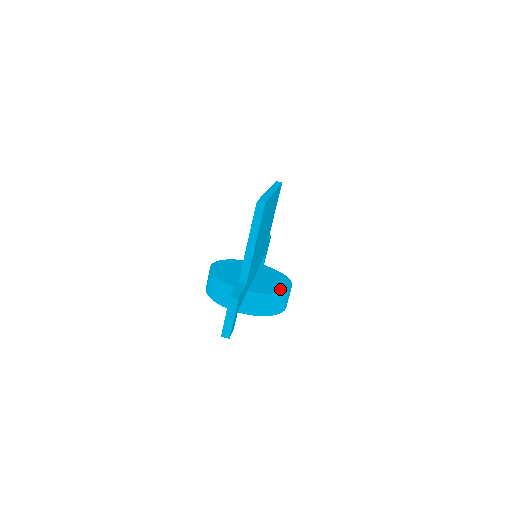
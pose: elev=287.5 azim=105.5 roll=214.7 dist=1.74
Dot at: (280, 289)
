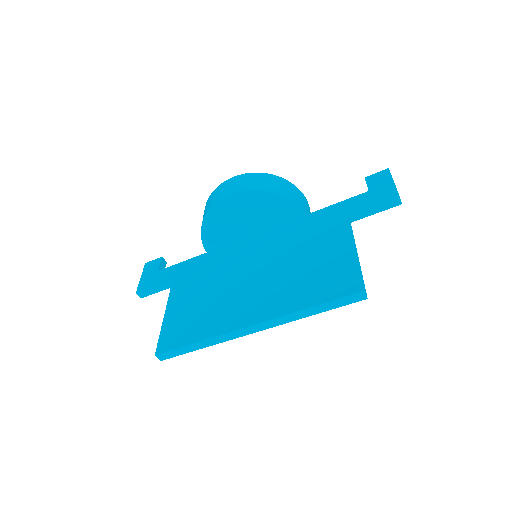
Dot at: occluded
